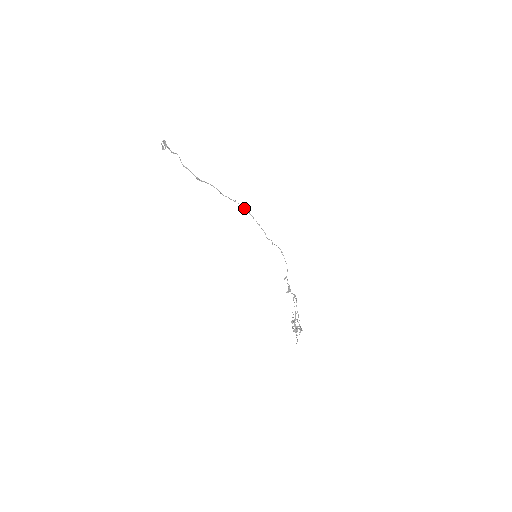
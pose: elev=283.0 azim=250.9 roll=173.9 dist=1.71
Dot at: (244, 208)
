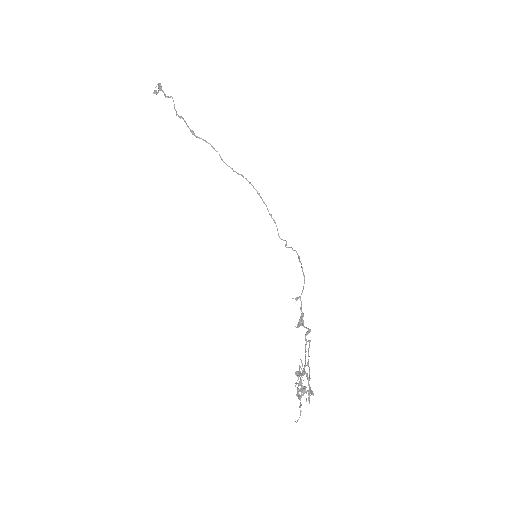
Dot at: occluded
